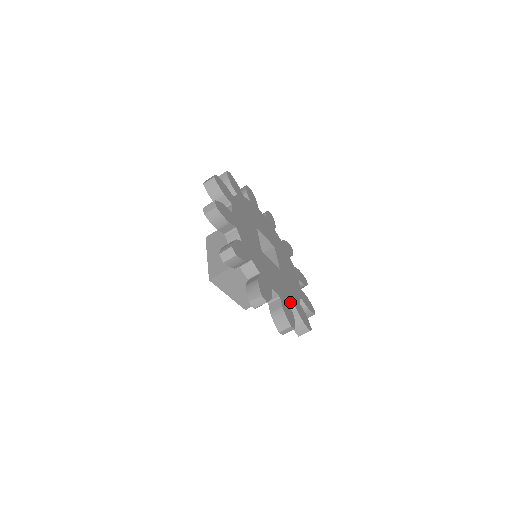
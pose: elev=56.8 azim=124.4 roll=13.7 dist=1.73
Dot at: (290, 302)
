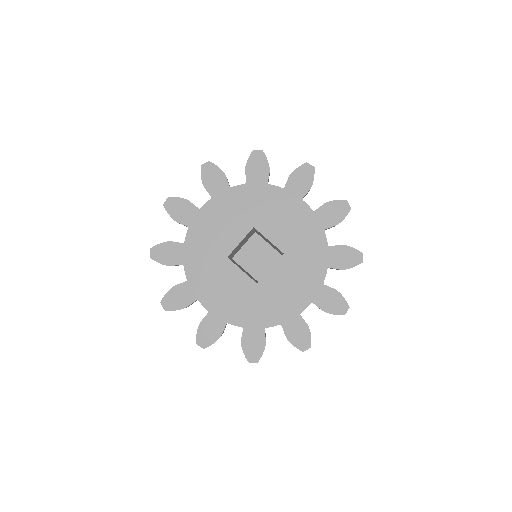
Dot at: (233, 322)
